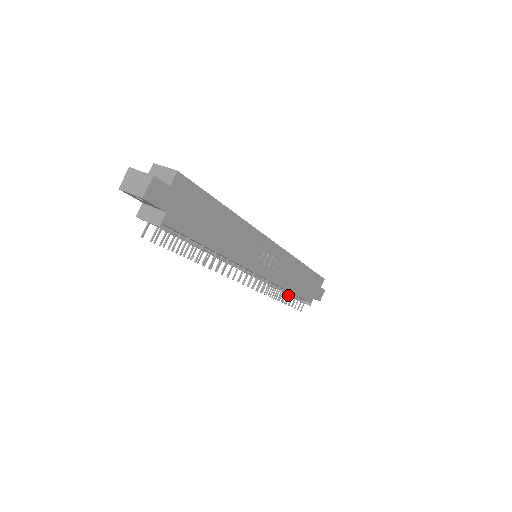
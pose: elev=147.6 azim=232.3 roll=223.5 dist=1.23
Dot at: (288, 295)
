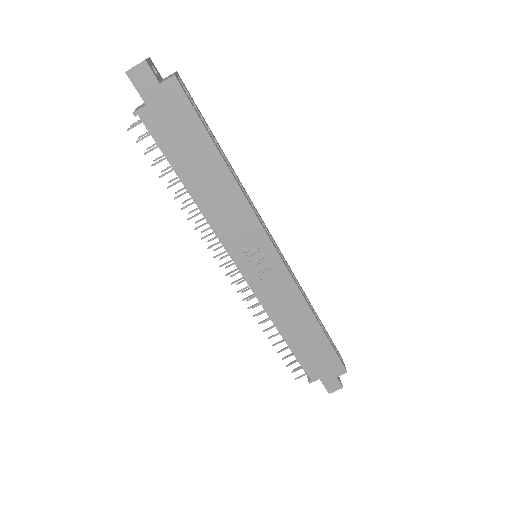
Dot at: (282, 340)
